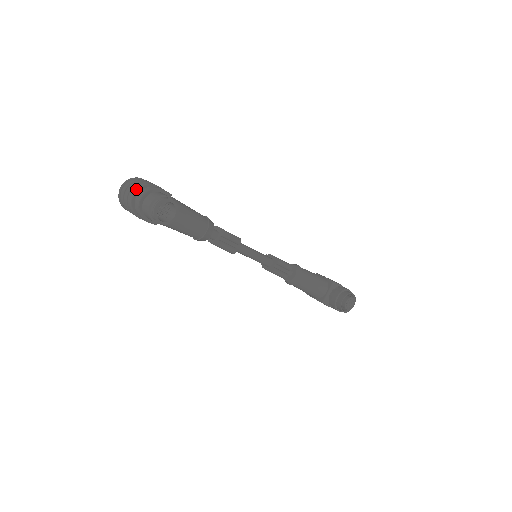
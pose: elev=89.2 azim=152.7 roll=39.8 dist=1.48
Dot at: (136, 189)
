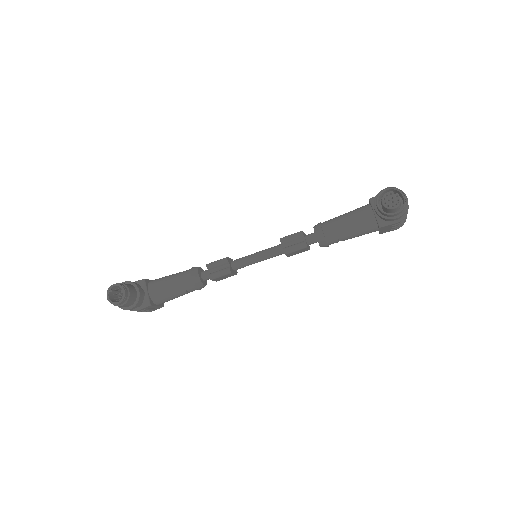
Dot at: occluded
